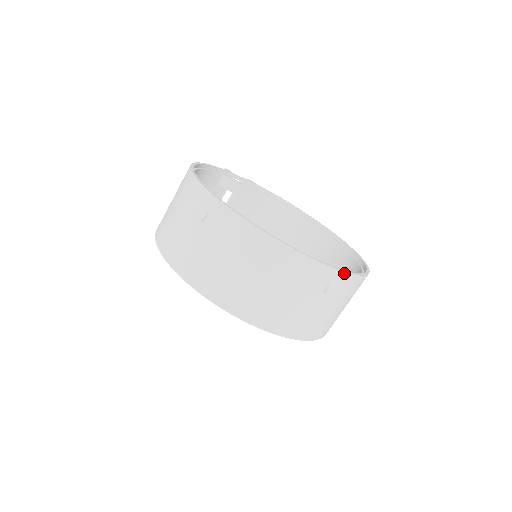
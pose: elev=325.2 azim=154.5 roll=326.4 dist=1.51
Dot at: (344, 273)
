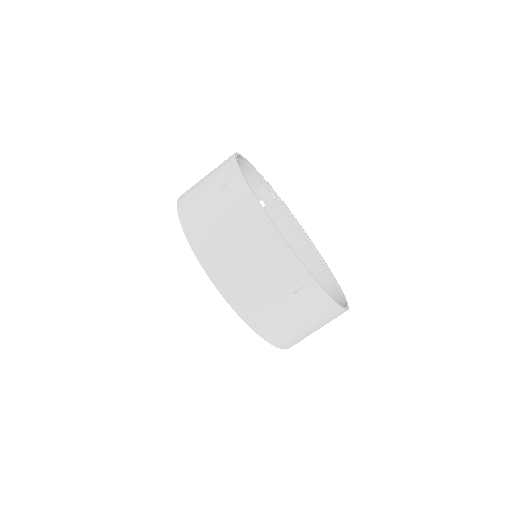
Dot at: (318, 286)
